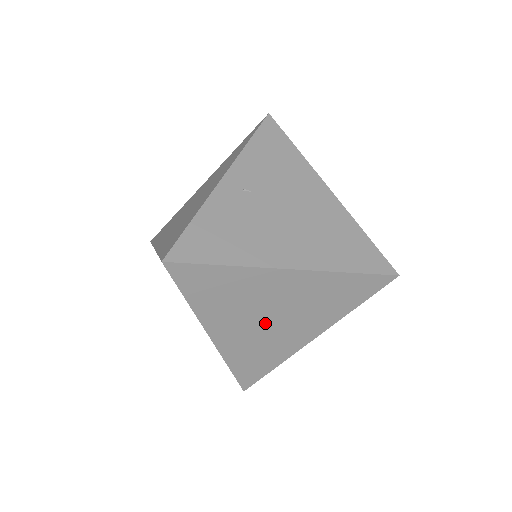
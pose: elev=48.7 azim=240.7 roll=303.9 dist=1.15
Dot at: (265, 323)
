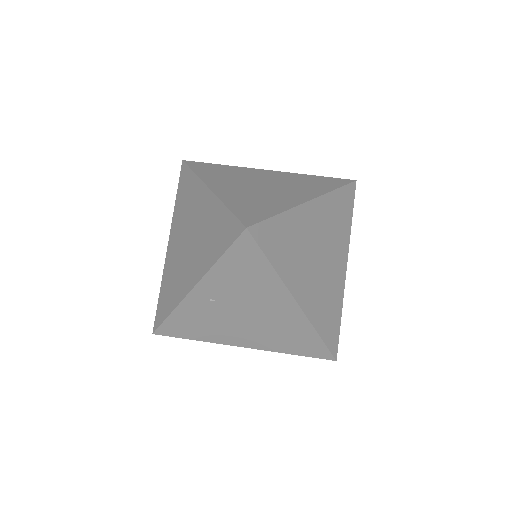
Dot at: occluded
